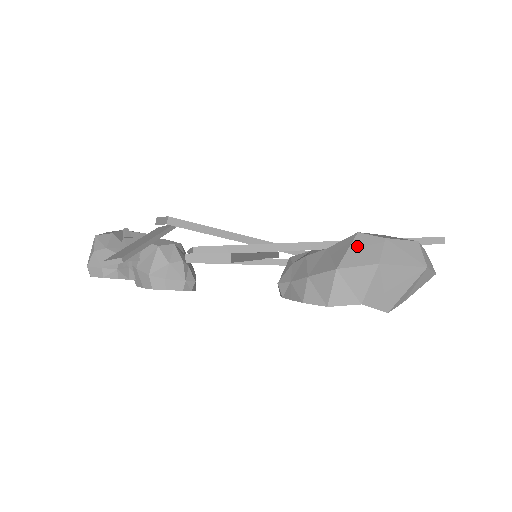
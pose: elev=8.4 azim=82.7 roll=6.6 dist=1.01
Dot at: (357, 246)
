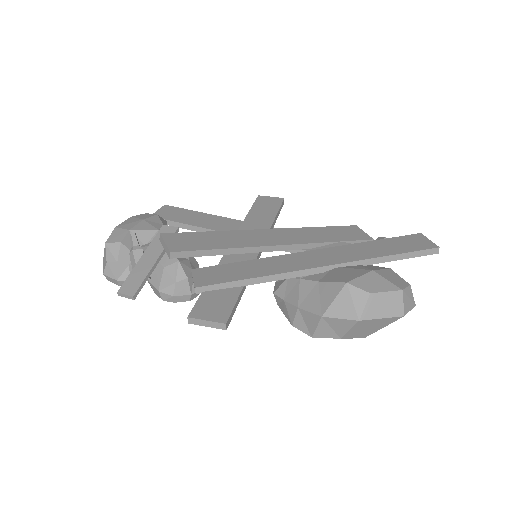
Dot at: (343, 298)
